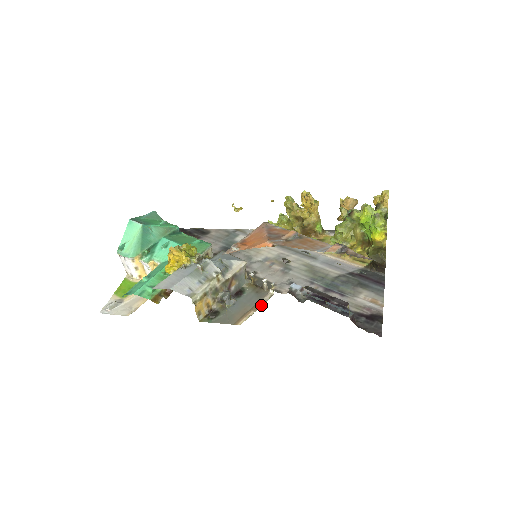
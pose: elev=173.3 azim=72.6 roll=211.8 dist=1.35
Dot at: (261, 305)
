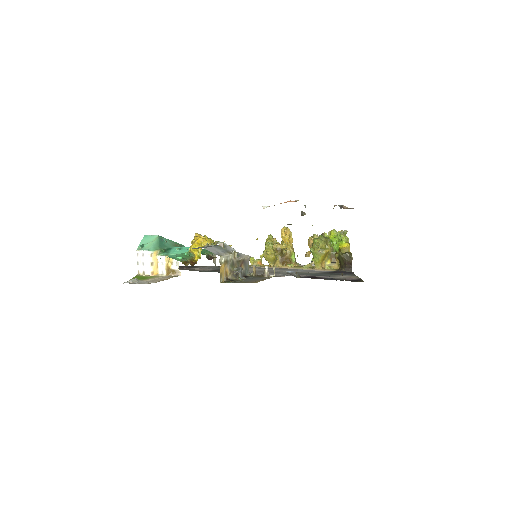
Dot at: occluded
